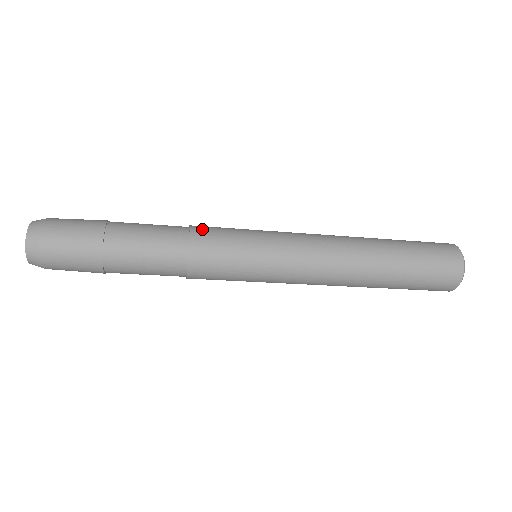
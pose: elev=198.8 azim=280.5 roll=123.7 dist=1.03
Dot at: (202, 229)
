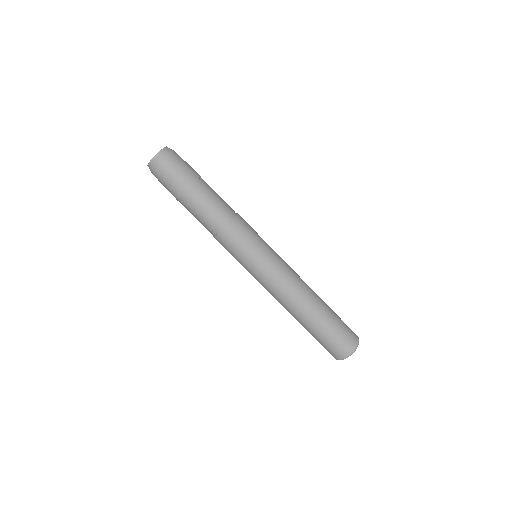
Dot at: occluded
